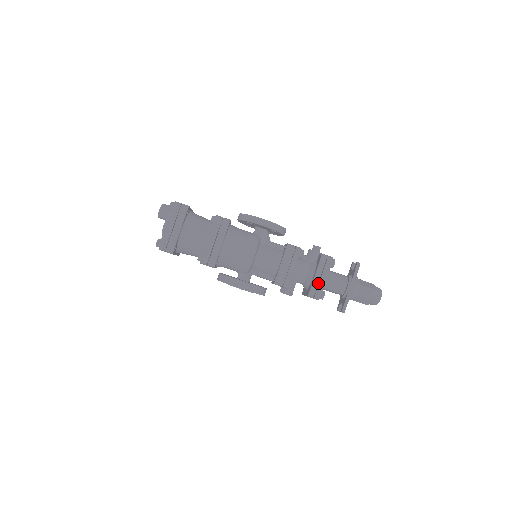
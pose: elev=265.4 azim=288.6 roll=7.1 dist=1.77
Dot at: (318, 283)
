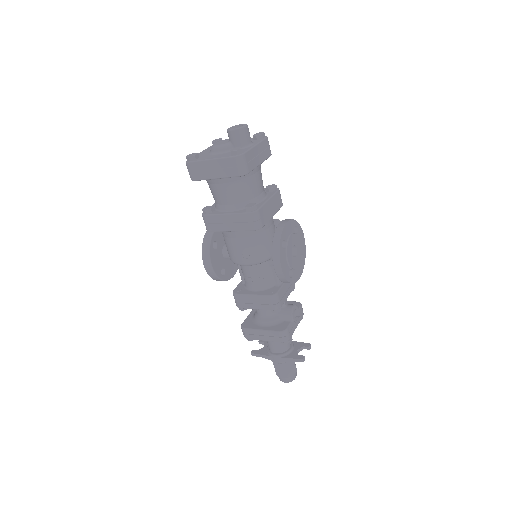
Dot at: (256, 334)
